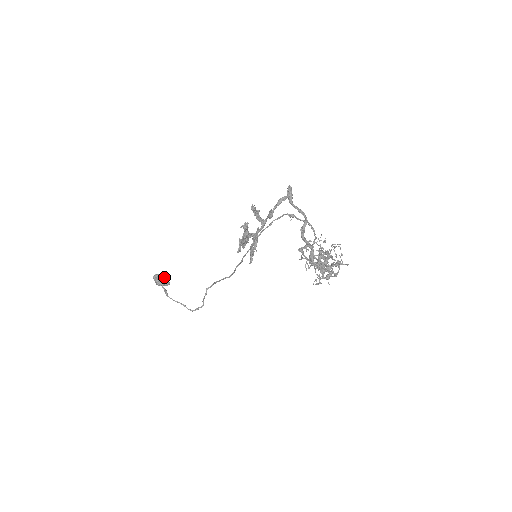
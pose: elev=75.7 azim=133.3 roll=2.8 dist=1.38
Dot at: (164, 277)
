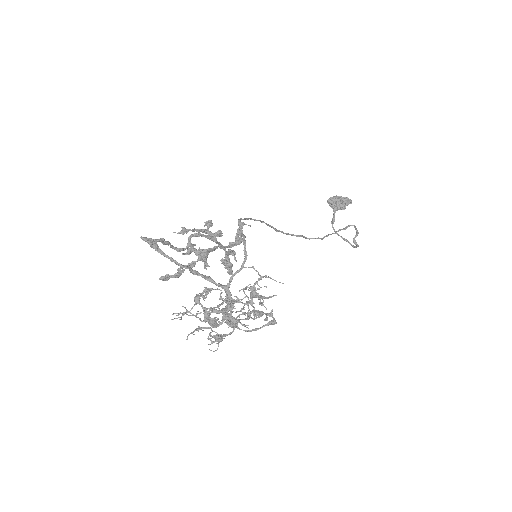
Dot at: (341, 199)
